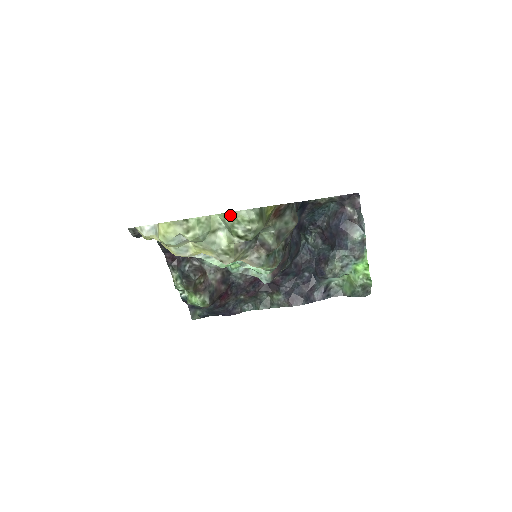
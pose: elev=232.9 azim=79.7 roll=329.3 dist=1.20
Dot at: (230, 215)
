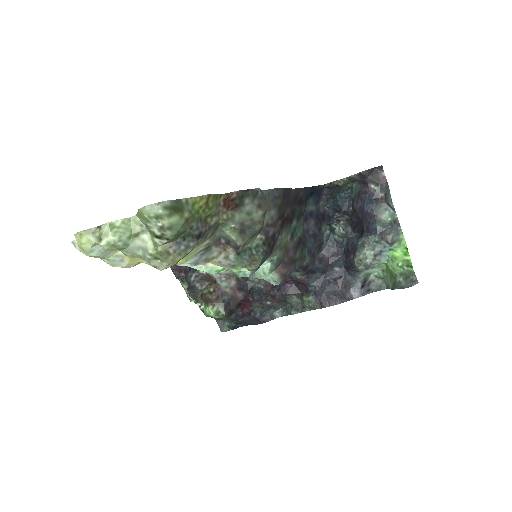
Dot at: (140, 214)
